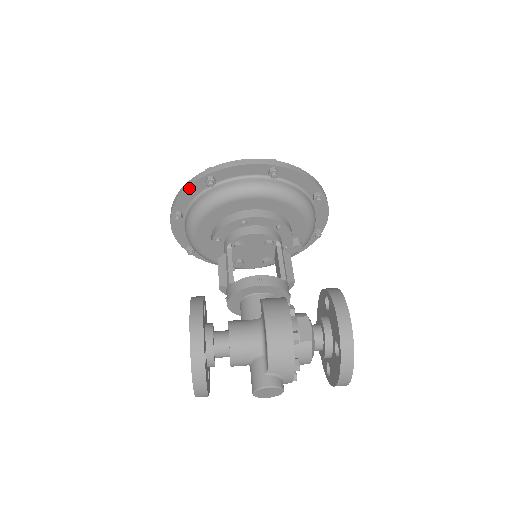
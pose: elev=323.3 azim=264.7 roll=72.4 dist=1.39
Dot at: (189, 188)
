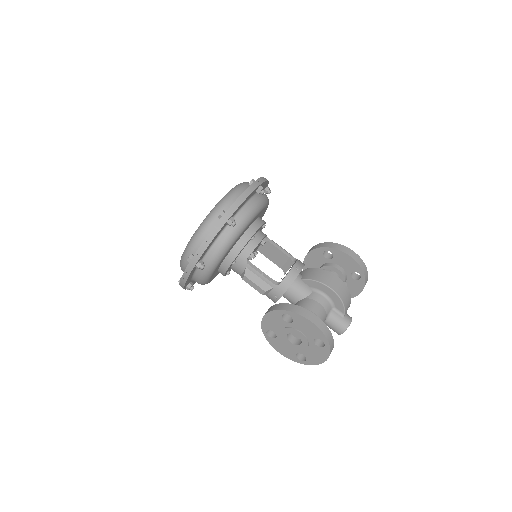
Dot at: (215, 237)
